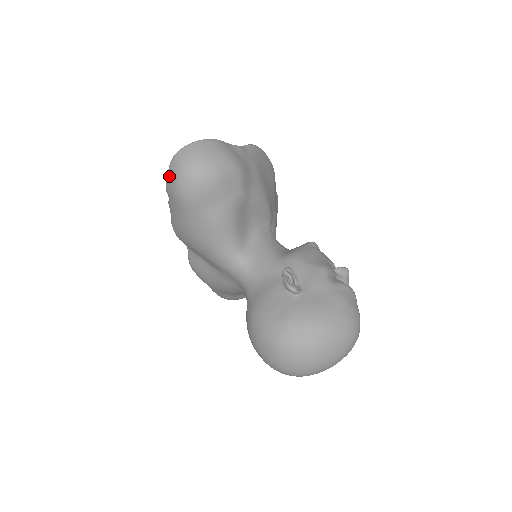
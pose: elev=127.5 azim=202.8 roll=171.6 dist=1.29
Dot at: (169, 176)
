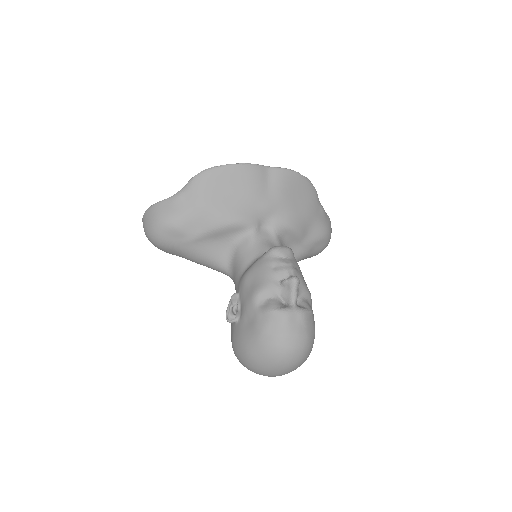
Dot at: occluded
